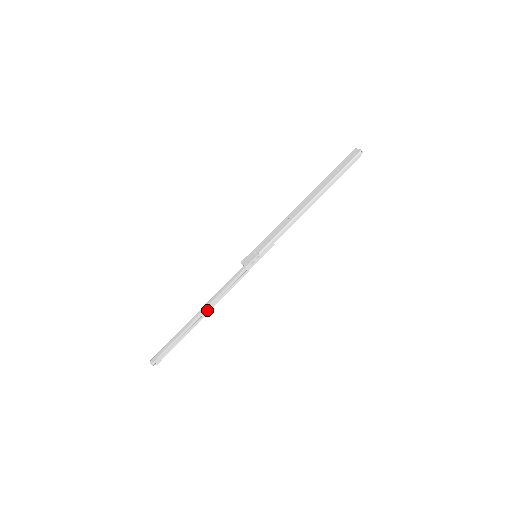
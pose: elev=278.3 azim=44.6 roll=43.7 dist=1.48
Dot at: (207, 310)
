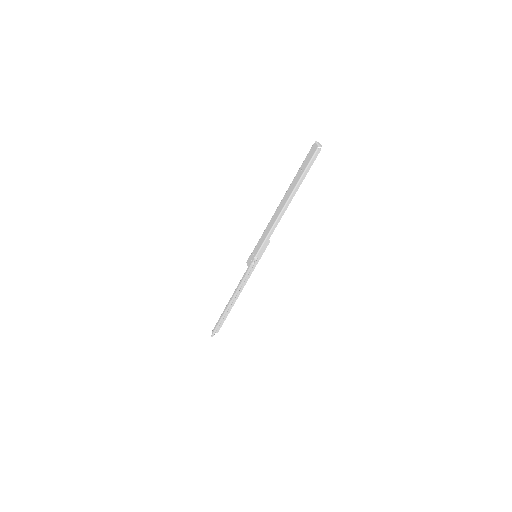
Dot at: (236, 296)
